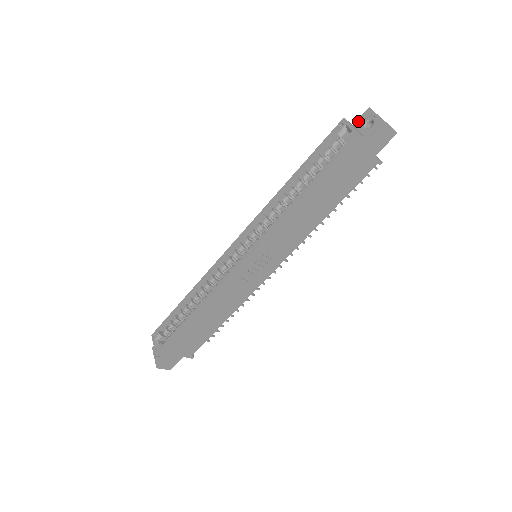
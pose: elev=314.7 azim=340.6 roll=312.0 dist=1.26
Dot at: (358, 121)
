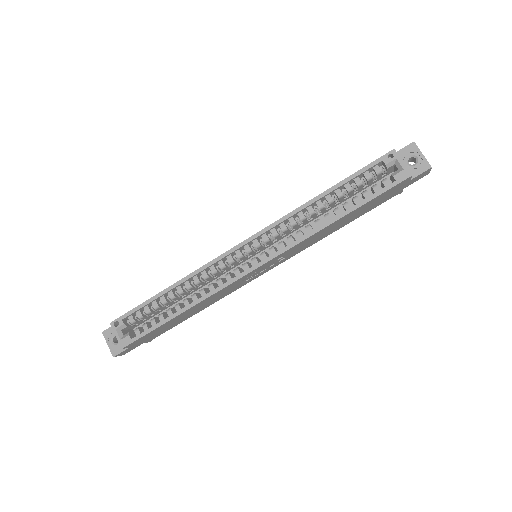
Dot at: (400, 152)
